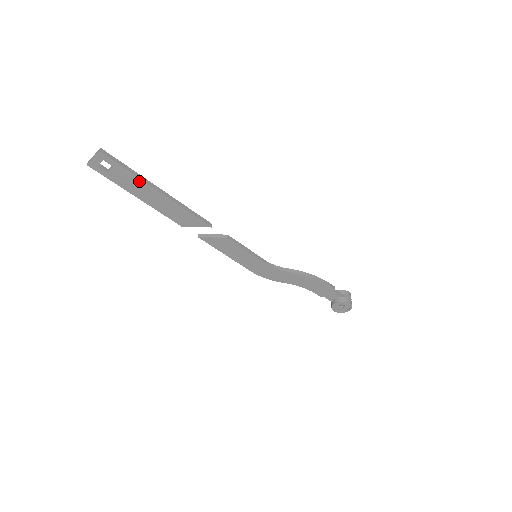
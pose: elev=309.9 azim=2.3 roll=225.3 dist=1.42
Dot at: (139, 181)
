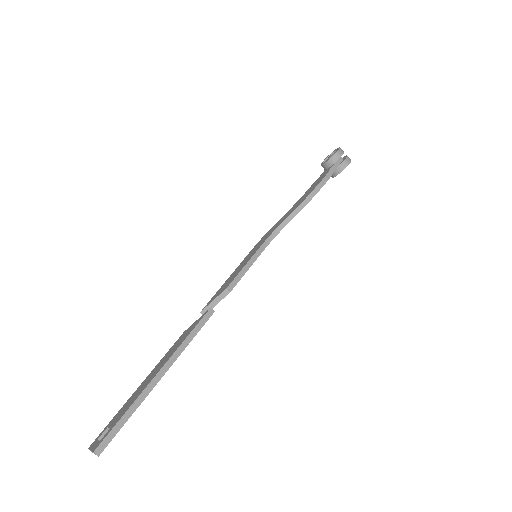
Dot at: (141, 401)
